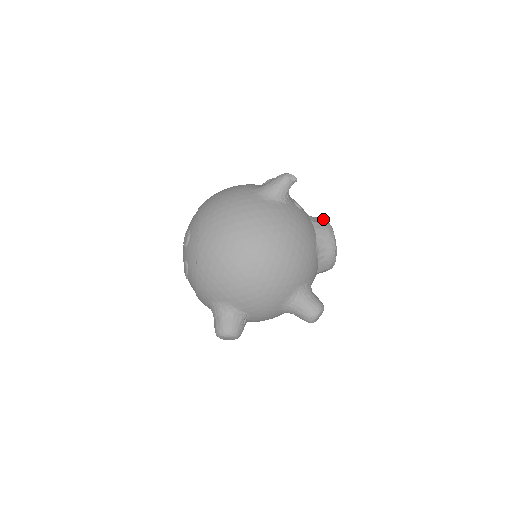
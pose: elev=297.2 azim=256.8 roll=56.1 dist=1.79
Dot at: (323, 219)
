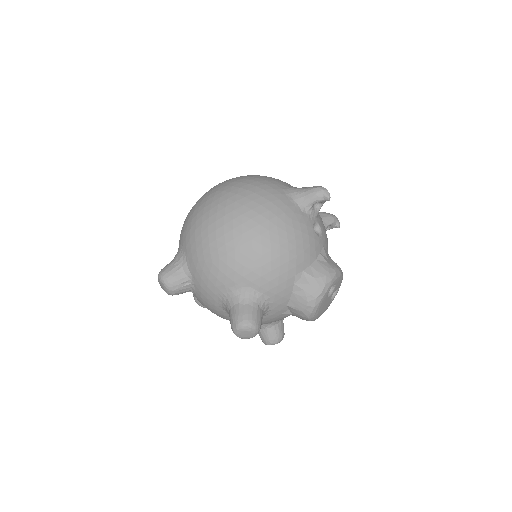
Dot at: (337, 265)
